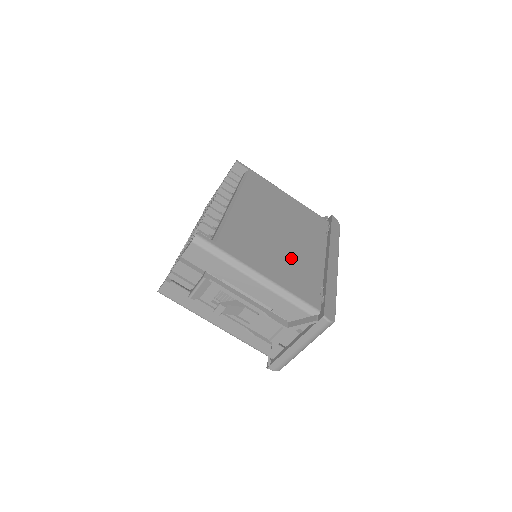
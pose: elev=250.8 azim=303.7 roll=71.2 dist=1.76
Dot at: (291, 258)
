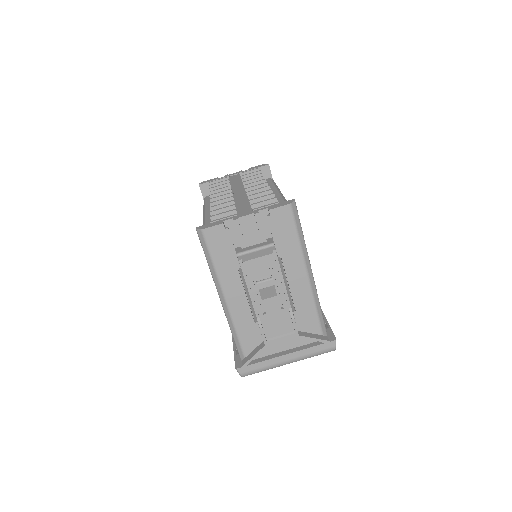
Dot at: occluded
